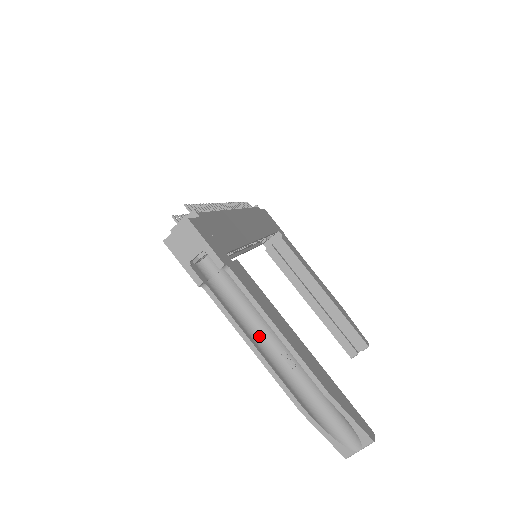
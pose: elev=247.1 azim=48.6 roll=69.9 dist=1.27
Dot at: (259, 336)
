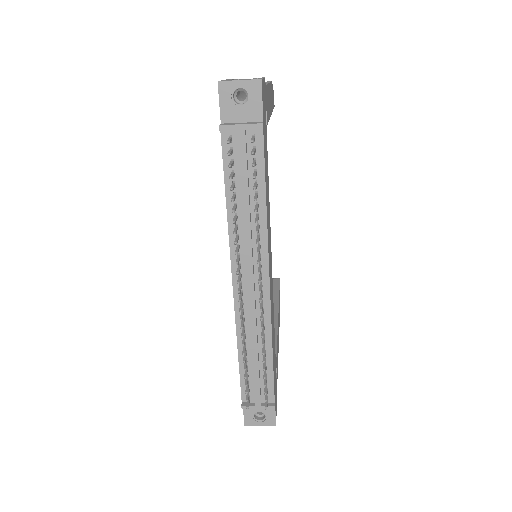
Dot at: occluded
